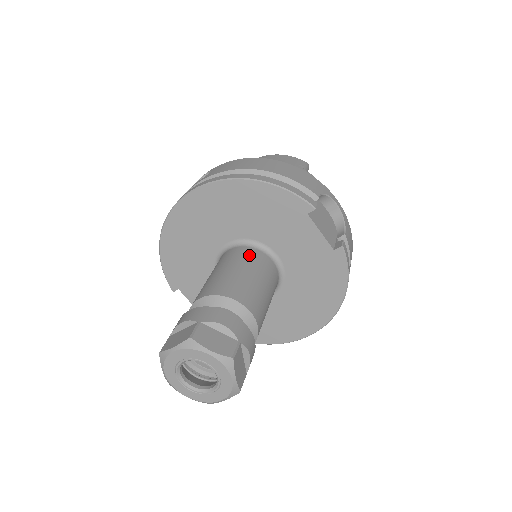
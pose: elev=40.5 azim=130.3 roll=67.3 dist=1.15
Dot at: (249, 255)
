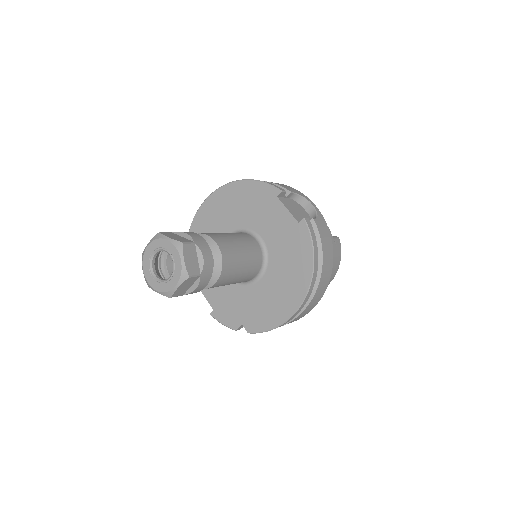
Dot at: (237, 233)
